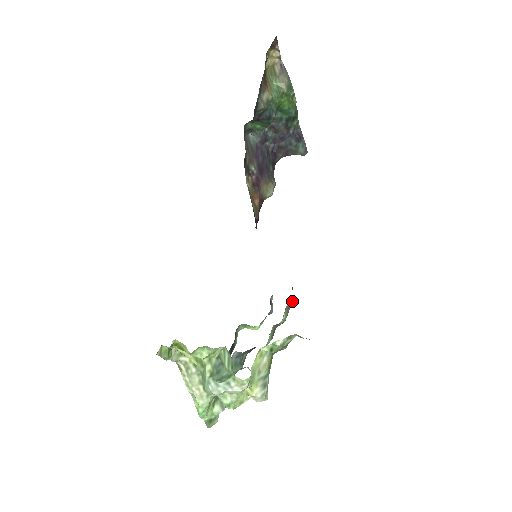
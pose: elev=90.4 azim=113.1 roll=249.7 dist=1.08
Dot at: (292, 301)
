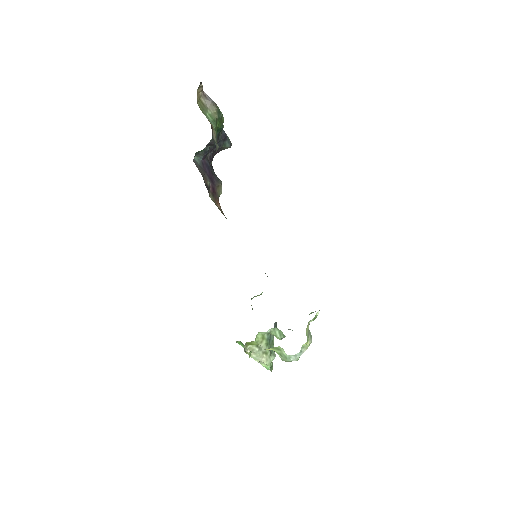
Dot at: occluded
